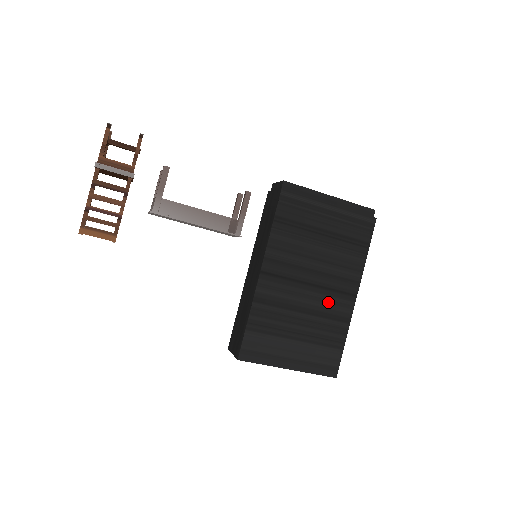
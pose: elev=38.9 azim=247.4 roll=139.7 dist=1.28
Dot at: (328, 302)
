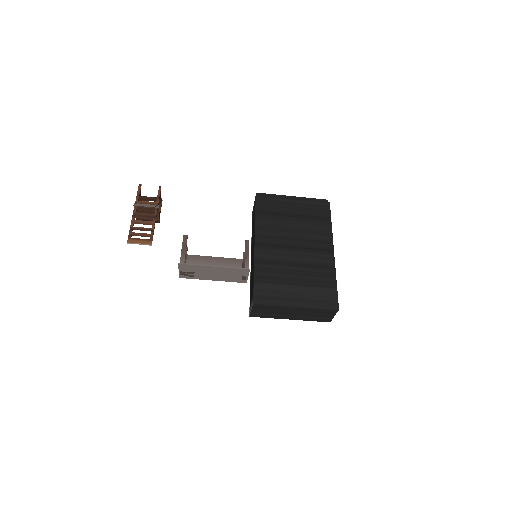
Dot at: (312, 257)
